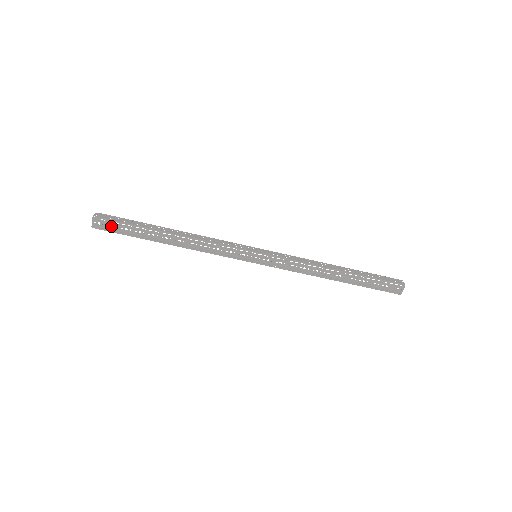
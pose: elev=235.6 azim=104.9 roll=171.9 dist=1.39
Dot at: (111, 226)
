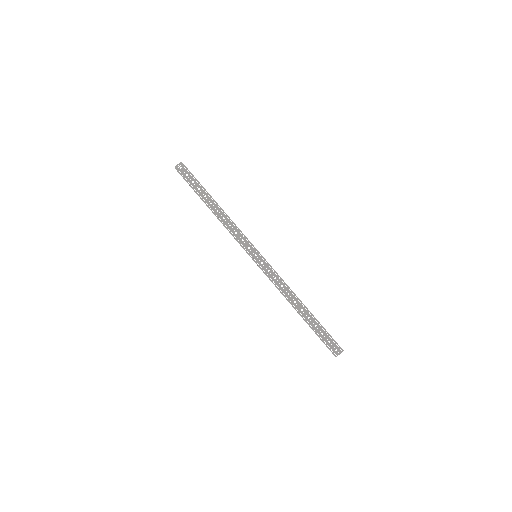
Dot at: occluded
